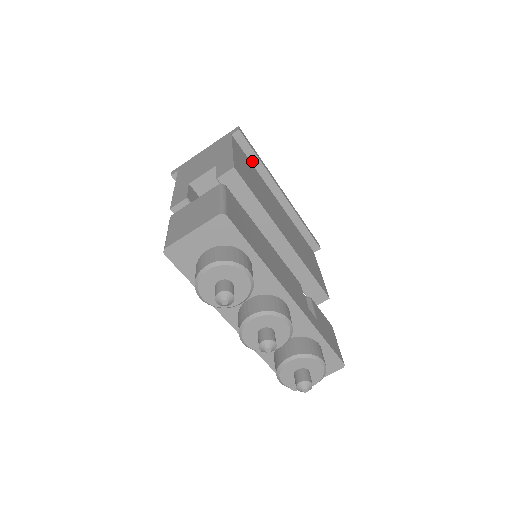
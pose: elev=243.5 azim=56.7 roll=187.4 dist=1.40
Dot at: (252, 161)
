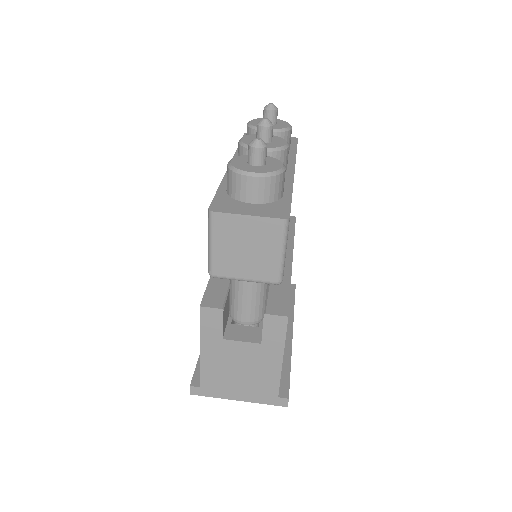
Dot at: occluded
